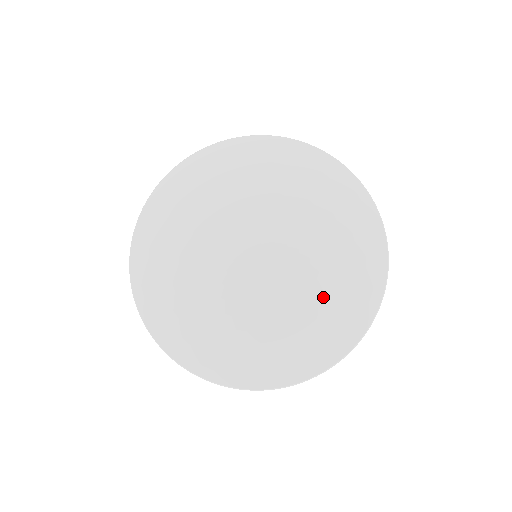
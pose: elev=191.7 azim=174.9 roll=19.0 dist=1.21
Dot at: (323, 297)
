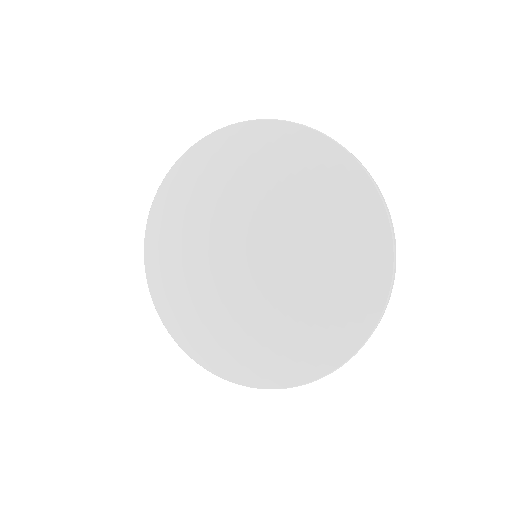
Dot at: (330, 239)
